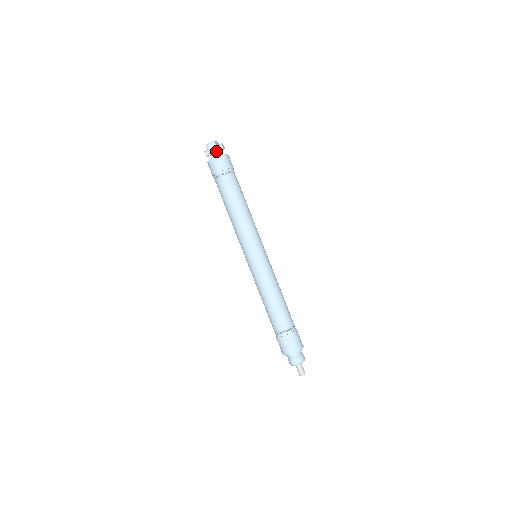
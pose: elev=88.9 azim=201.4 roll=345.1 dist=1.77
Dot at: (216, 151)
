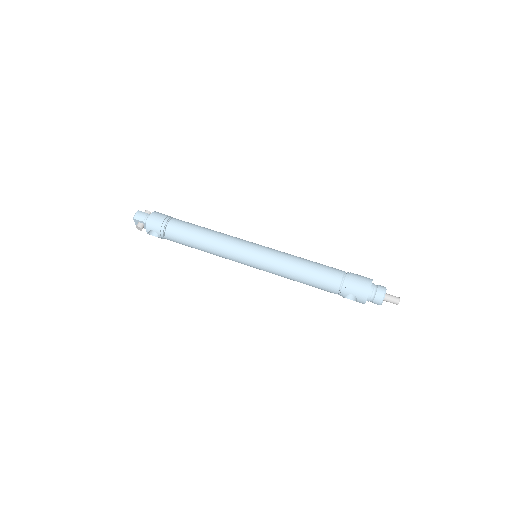
Dot at: (146, 214)
